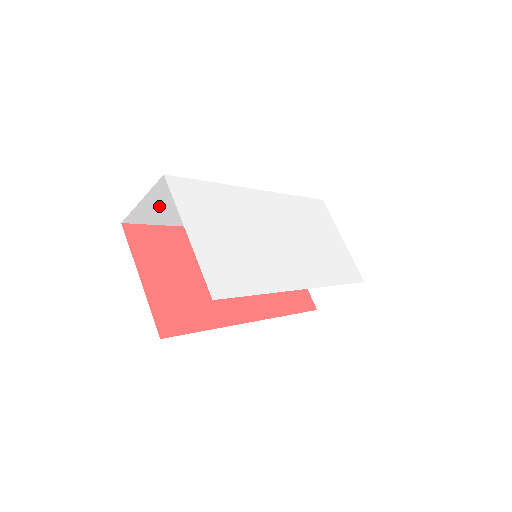
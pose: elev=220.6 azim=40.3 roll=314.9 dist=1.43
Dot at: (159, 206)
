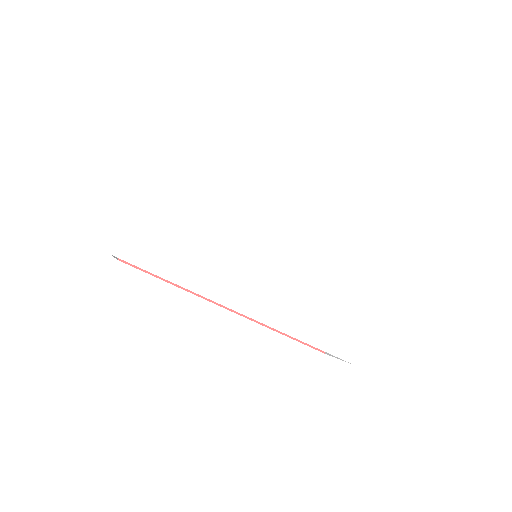
Dot at: occluded
